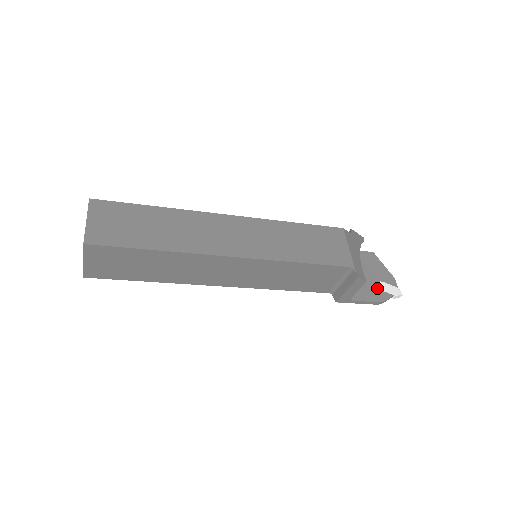
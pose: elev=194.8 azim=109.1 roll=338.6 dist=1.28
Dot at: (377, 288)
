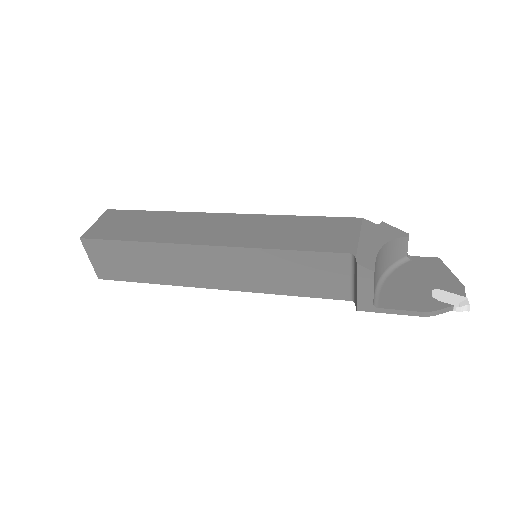
Dot at: (427, 296)
